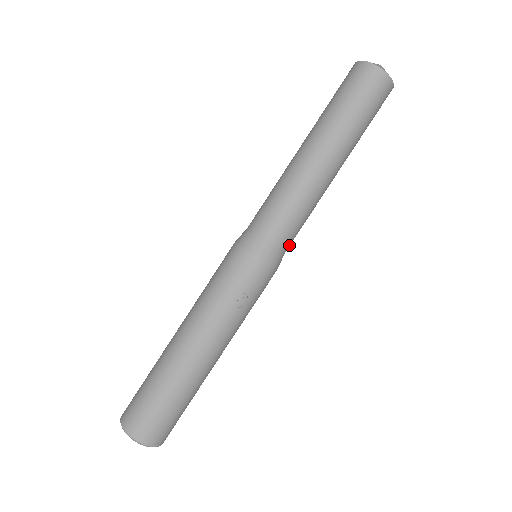
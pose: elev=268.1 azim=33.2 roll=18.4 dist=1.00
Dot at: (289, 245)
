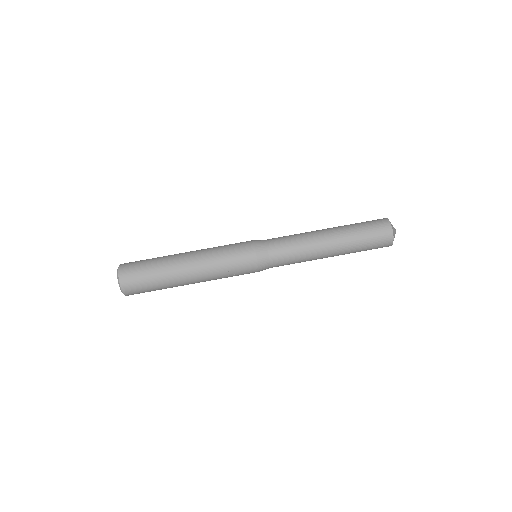
Dot at: occluded
